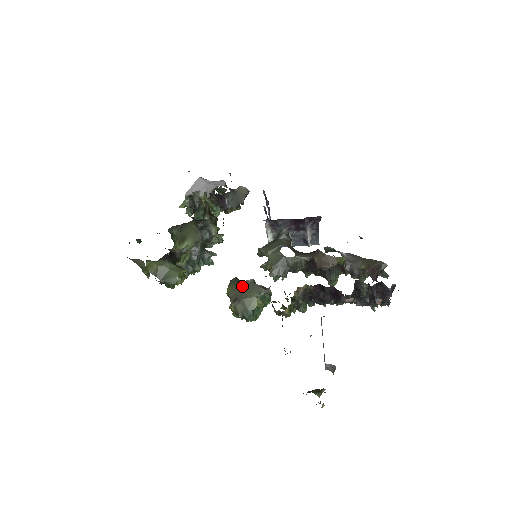
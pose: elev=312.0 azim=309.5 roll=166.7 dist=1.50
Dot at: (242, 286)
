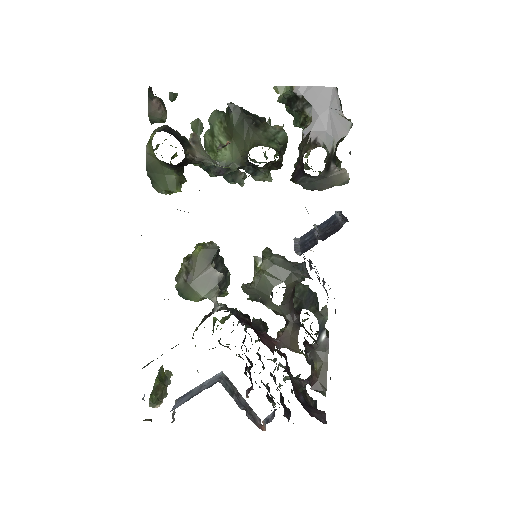
Dot at: (206, 271)
